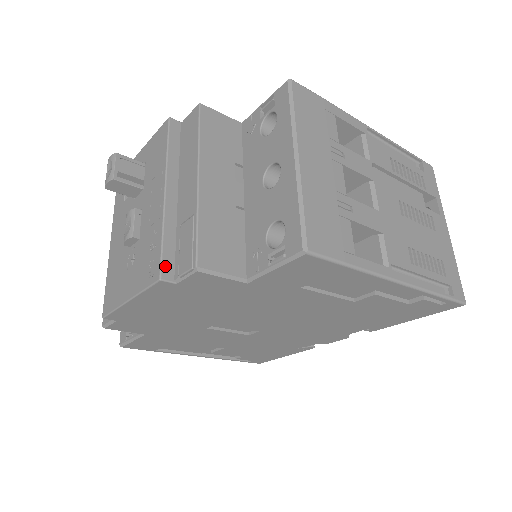
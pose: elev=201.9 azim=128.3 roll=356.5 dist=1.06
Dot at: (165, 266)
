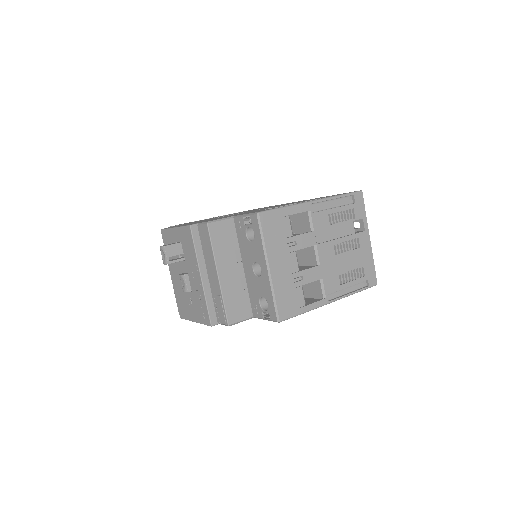
Dot at: (212, 318)
